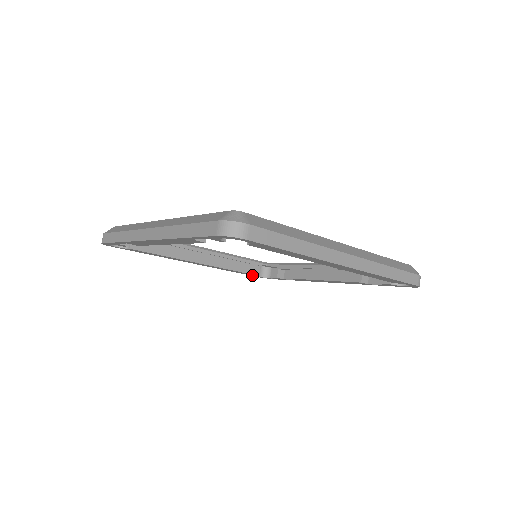
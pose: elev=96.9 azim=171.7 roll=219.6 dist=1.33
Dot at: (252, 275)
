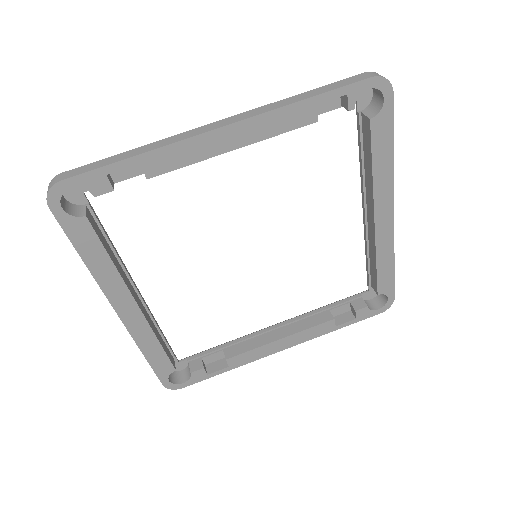
Dot at: (163, 374)
